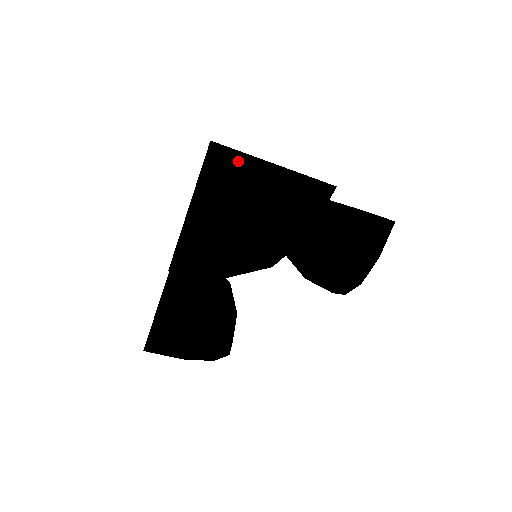
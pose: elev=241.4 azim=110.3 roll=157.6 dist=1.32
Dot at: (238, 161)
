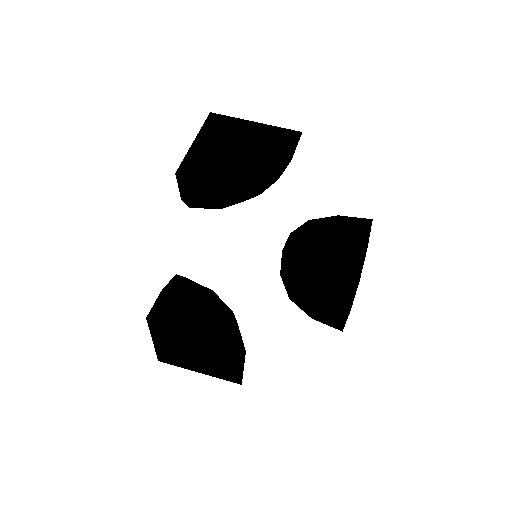
Dot at: (229, 121)
